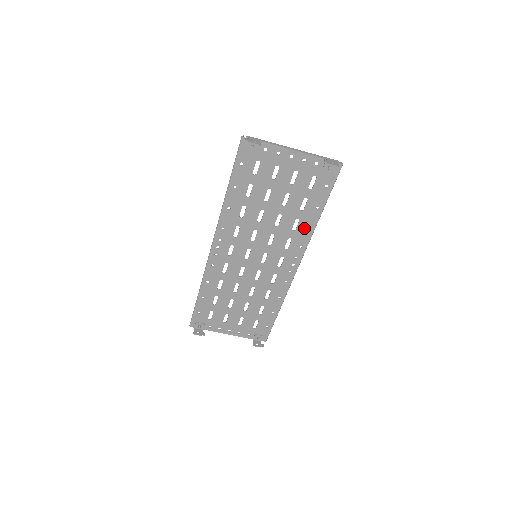
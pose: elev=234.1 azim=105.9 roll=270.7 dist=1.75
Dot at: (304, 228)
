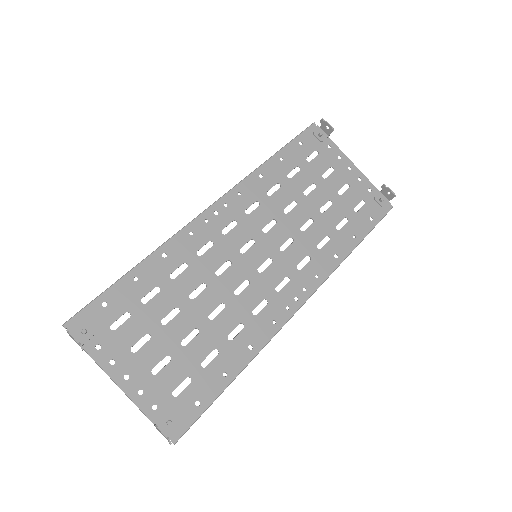
Dot at: (331, 253)
